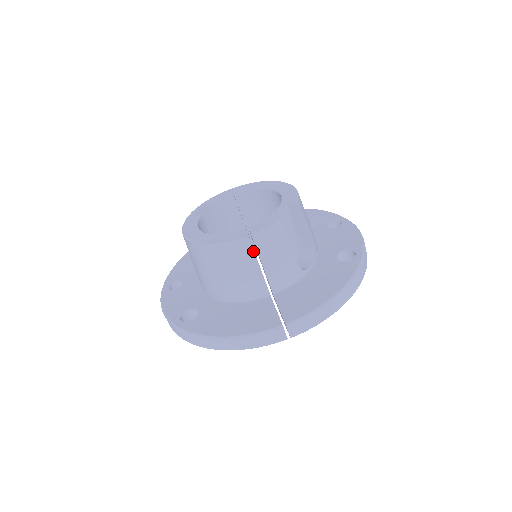
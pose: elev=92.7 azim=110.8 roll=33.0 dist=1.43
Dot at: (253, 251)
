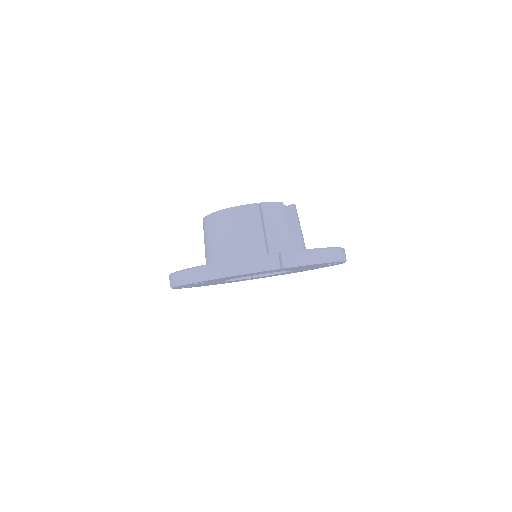
Dot at: (260, 215)
